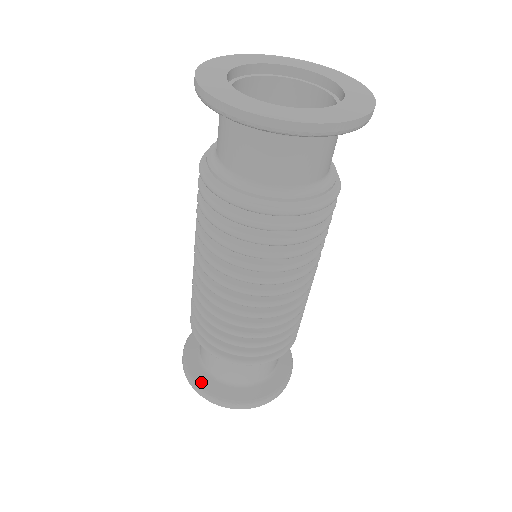
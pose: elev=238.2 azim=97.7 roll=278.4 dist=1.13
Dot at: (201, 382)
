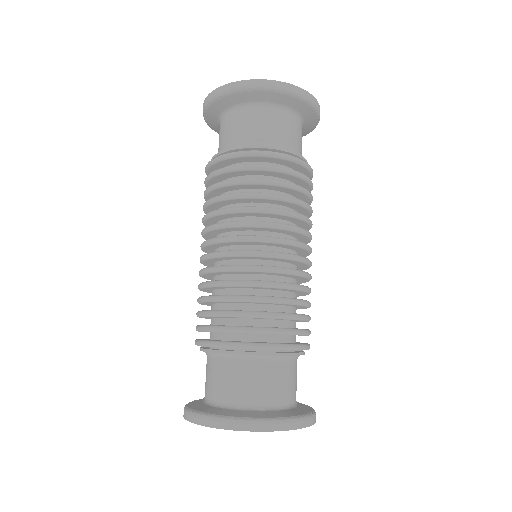
Dot at: (206, 411)
